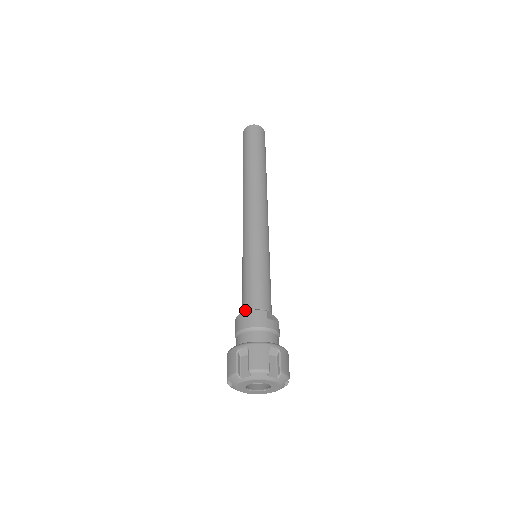
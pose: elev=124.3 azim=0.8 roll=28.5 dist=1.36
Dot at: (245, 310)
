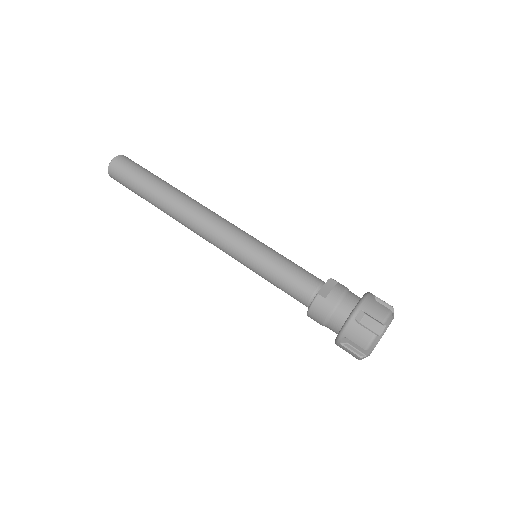
Dot at: occluded
